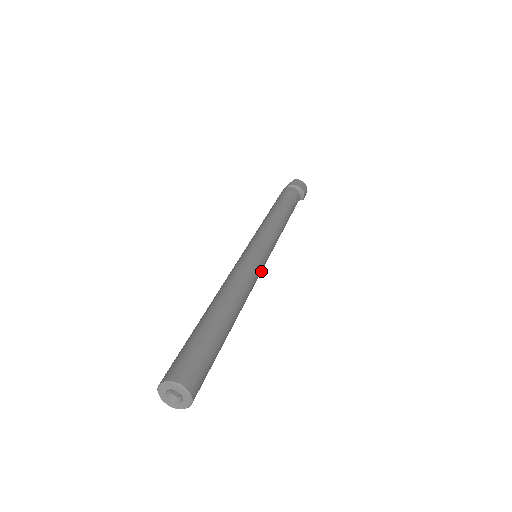
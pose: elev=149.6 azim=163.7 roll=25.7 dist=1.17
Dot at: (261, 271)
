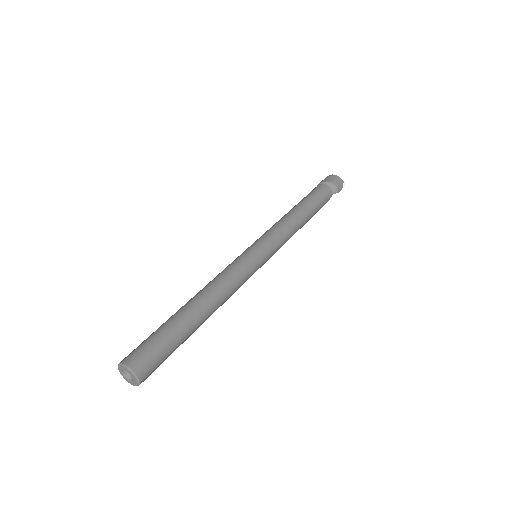
Dot at: (255, 268)
